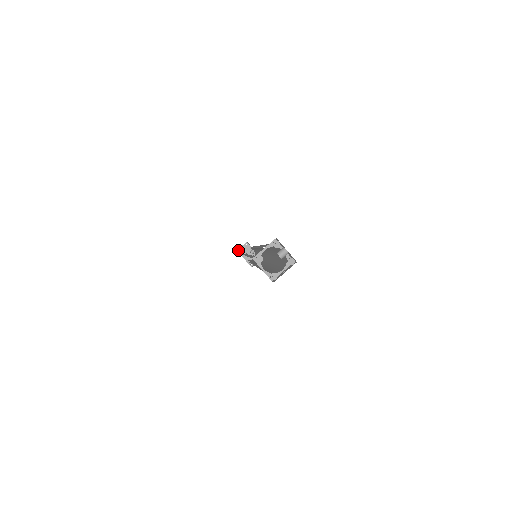
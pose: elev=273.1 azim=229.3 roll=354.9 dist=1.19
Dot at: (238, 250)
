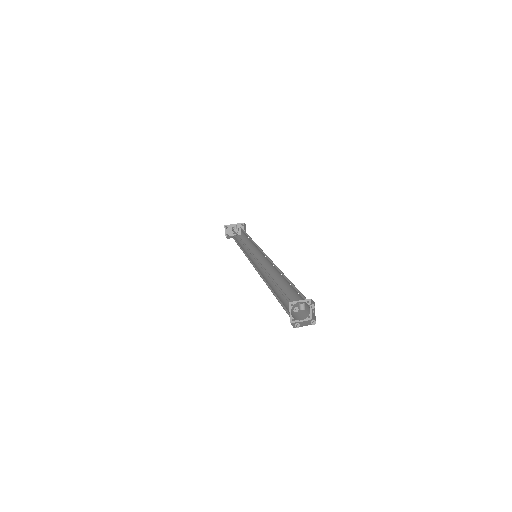
Dot at: (226, 236)
